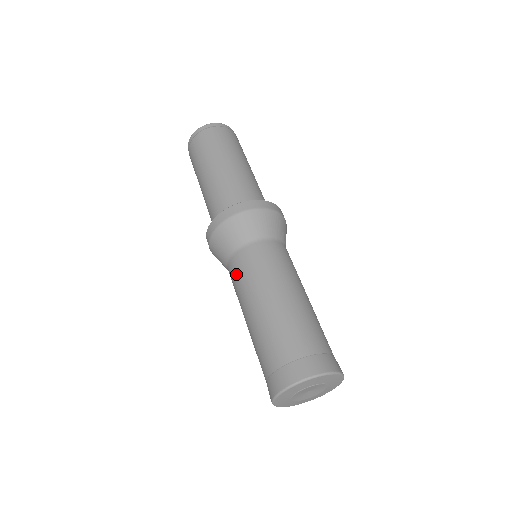
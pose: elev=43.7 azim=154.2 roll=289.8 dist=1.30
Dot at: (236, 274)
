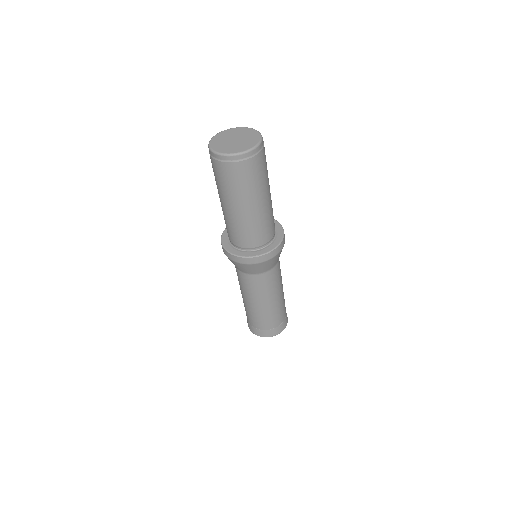
Dot at: (258, 285)
